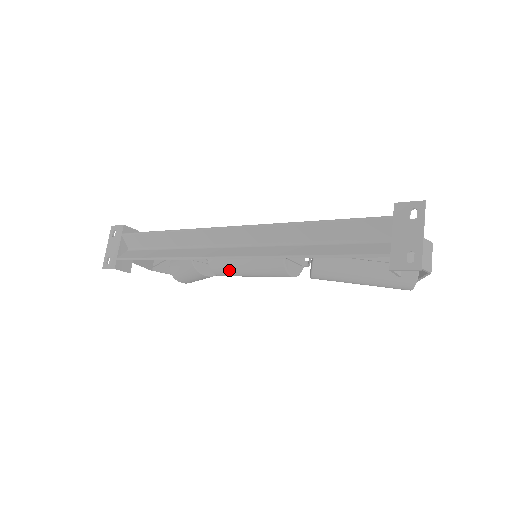
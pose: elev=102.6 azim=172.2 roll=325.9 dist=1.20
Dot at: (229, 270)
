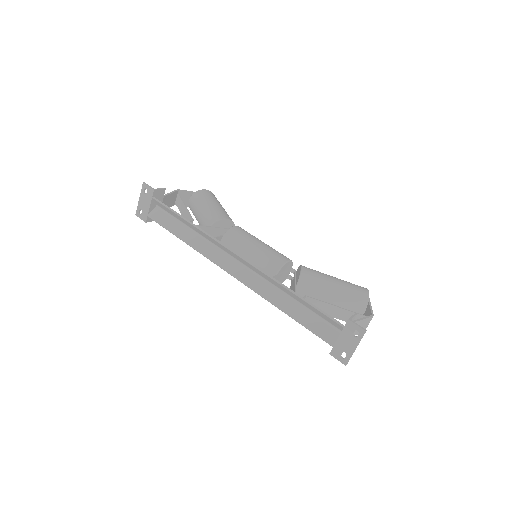
Dot at: occluded
